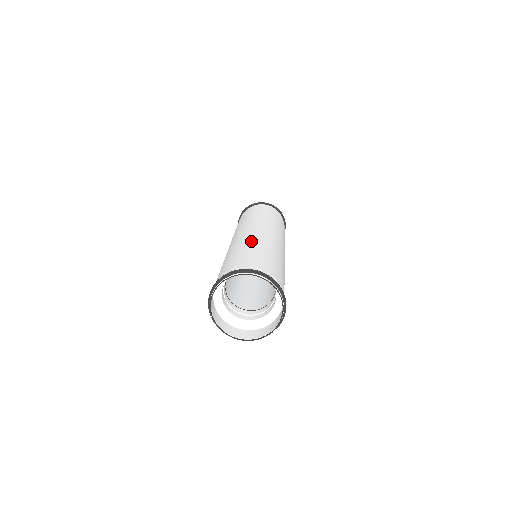
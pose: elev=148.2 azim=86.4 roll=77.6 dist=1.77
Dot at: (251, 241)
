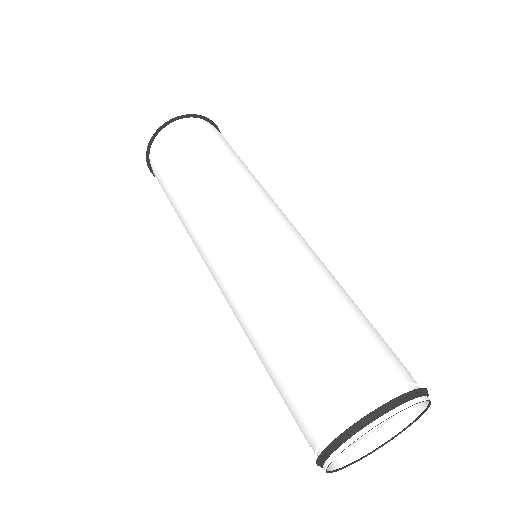
Dot at: (273, 288)
